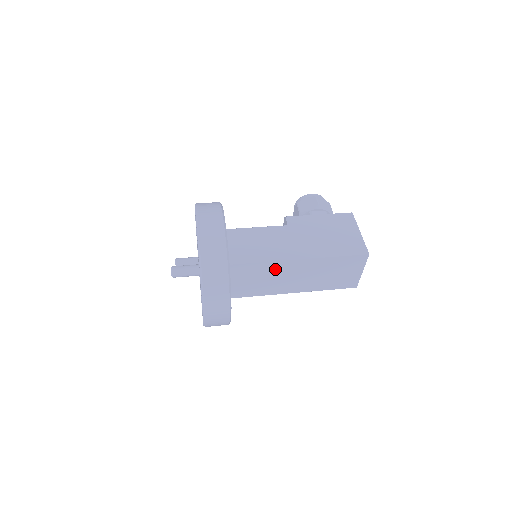
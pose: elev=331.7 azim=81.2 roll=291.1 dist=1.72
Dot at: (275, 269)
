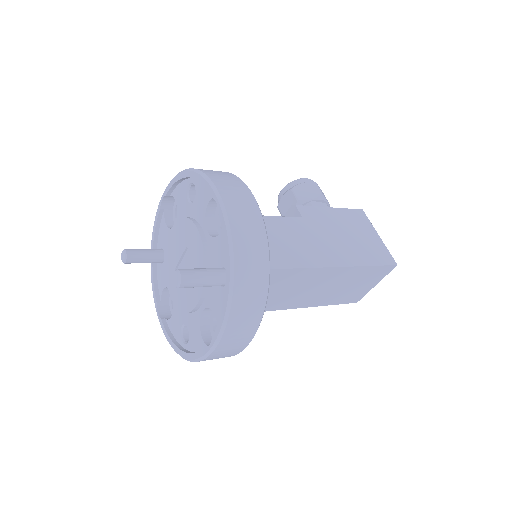
Dot at: (297, 278)
